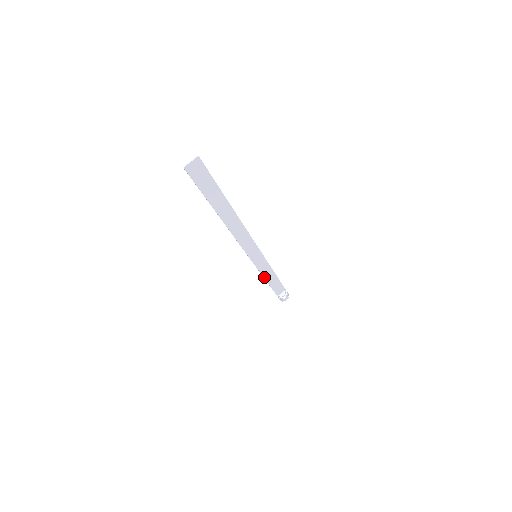
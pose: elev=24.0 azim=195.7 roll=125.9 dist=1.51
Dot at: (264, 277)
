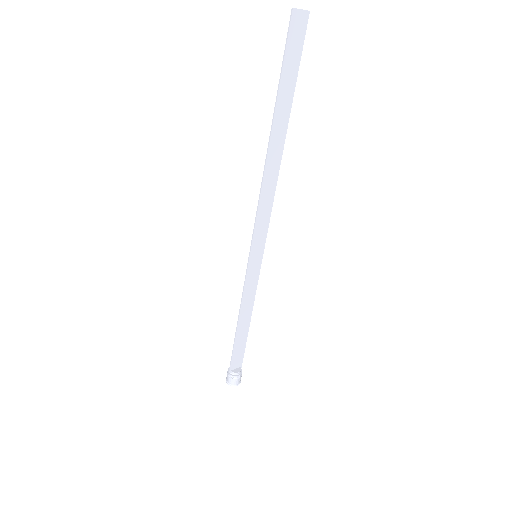
Dot at: (240, 311)
